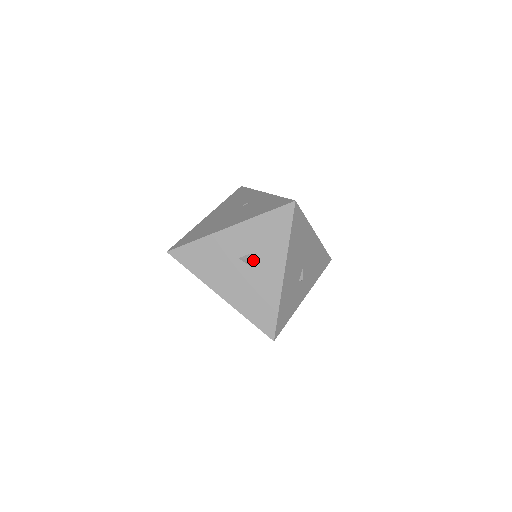
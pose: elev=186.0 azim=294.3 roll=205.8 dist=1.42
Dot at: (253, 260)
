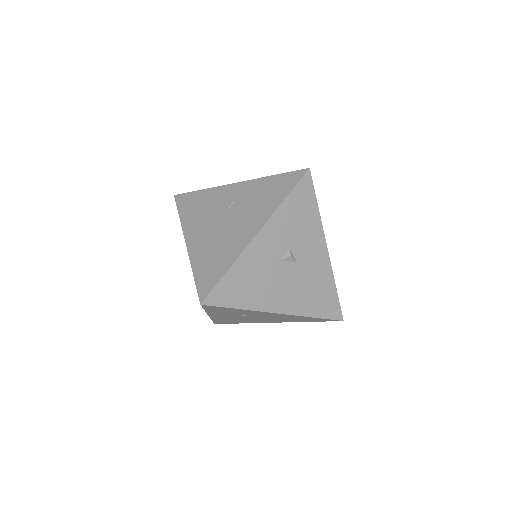
Dot at: (295, 253)
